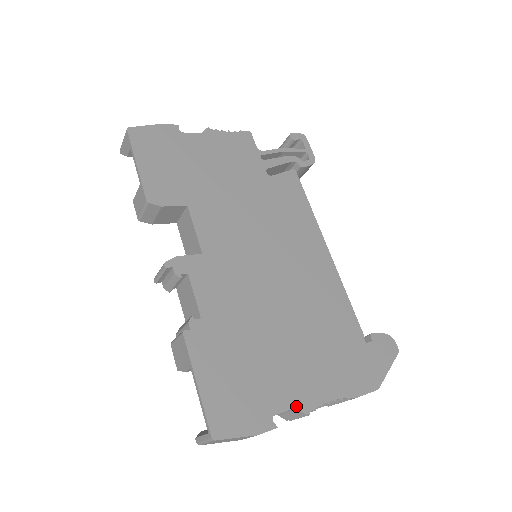
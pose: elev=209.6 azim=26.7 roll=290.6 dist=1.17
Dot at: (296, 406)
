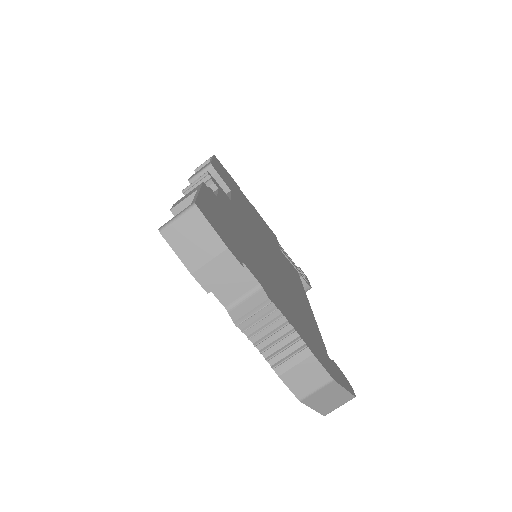
Dot at: (263, 286)
